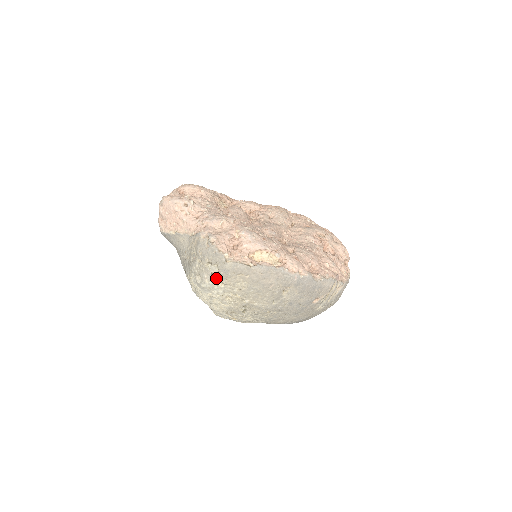
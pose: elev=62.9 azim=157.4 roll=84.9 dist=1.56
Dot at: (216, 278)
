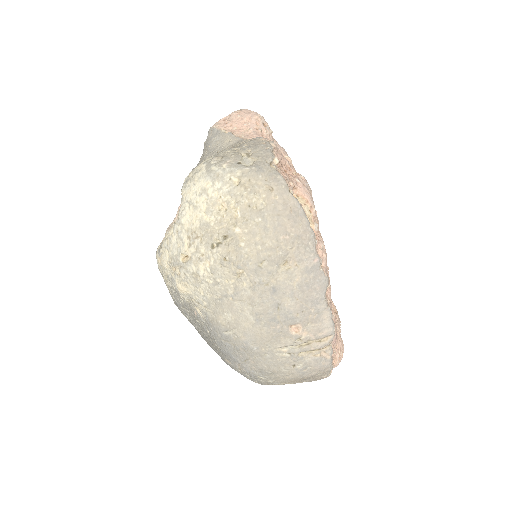
Dot at: (240, 169)
